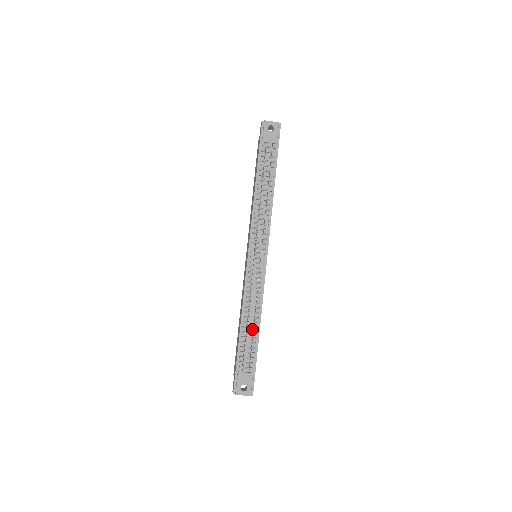
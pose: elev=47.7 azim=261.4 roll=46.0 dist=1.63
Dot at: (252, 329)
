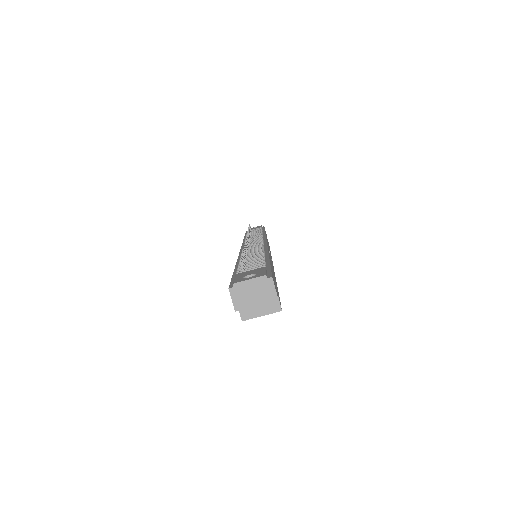
Dot at: occluded
